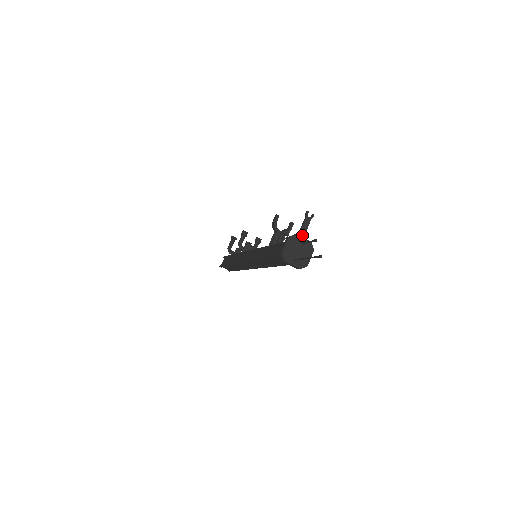
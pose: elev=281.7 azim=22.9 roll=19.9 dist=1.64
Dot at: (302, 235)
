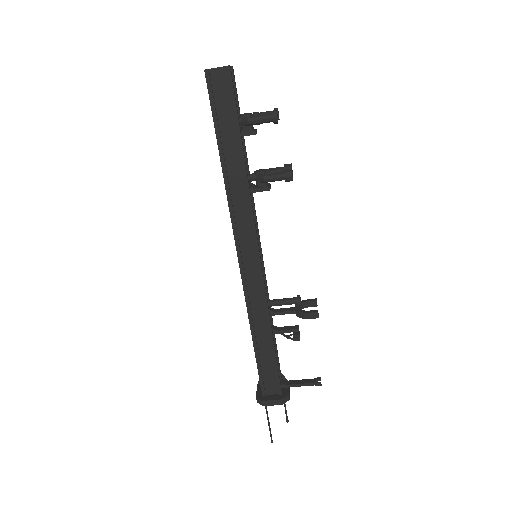
Dot at: (293, 385)
